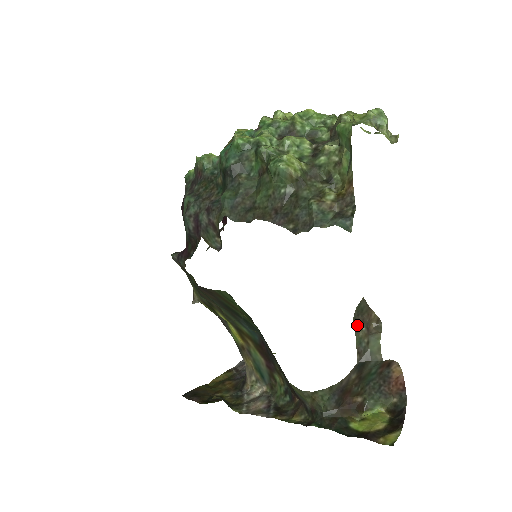
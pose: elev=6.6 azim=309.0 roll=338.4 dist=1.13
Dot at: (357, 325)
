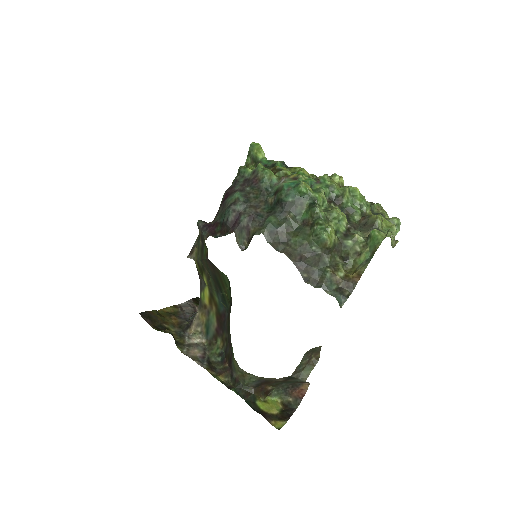
Dot at: (306, 356)
